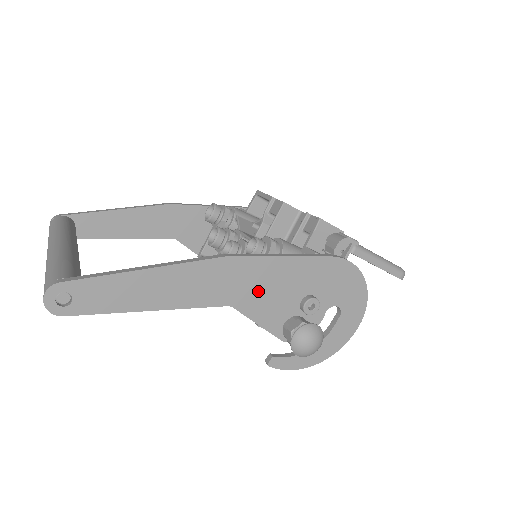
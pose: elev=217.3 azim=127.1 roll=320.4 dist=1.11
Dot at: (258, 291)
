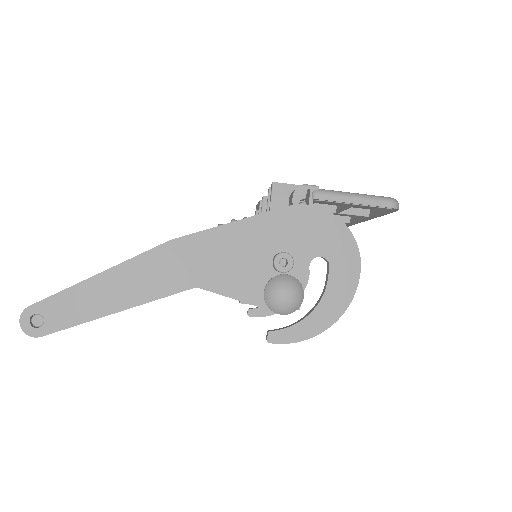
Dot at: (219, 265)
